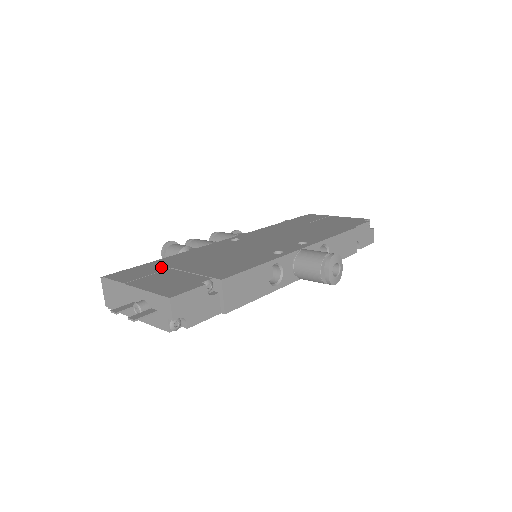
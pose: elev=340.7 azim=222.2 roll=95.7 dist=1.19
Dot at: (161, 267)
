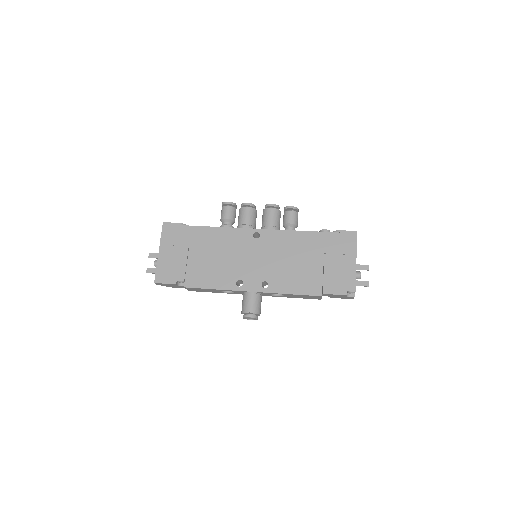
Dot at: (187, 240)
